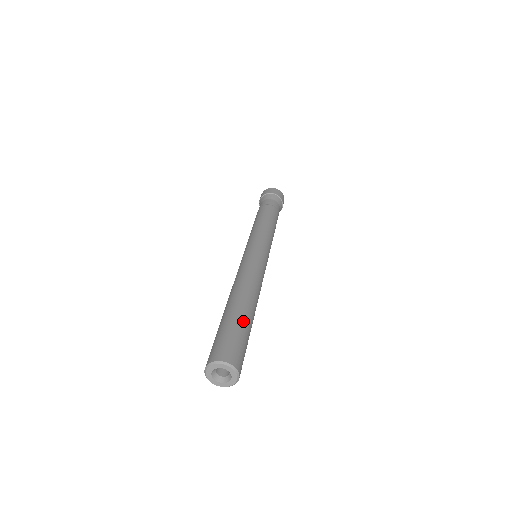
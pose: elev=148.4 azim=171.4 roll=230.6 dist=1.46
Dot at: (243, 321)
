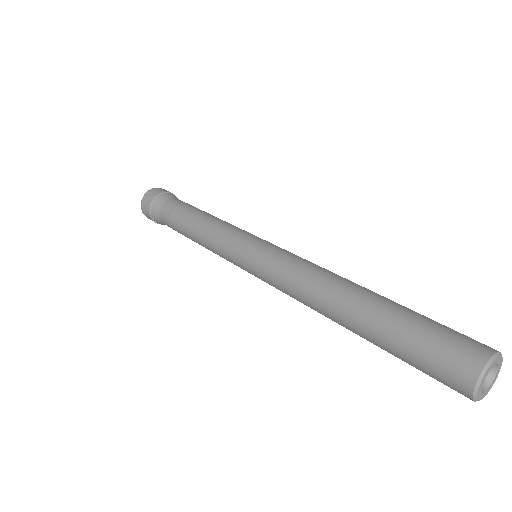
Dot at: (402, 309)
